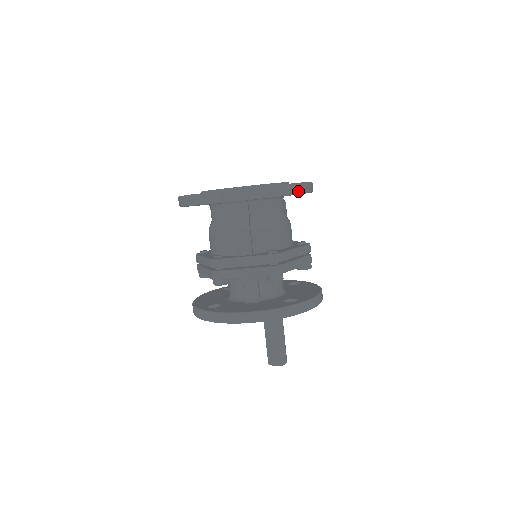
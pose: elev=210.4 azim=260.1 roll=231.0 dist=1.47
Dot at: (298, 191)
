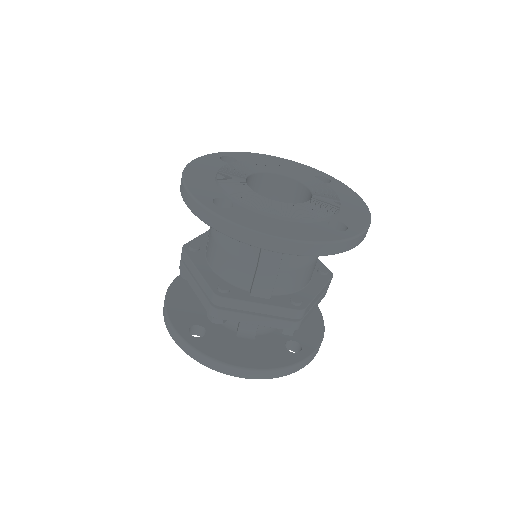
Dot at: (359, 242)
